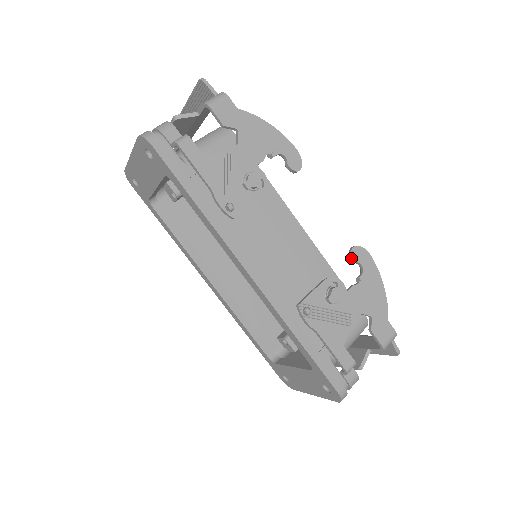
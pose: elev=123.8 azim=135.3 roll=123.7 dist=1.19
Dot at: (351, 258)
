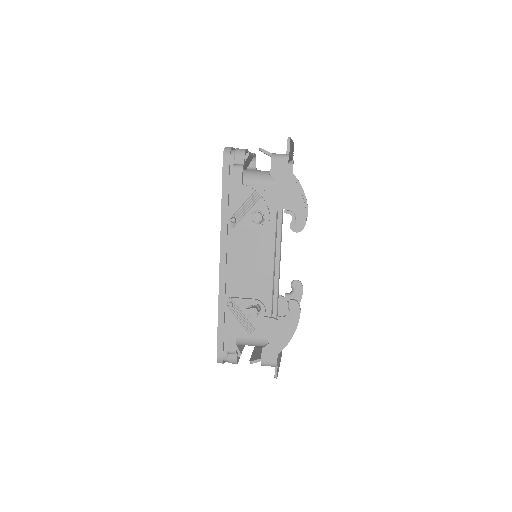
Dot at: (286, 304)
